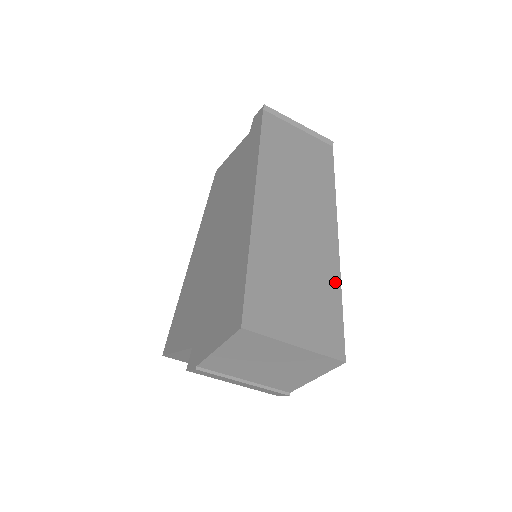
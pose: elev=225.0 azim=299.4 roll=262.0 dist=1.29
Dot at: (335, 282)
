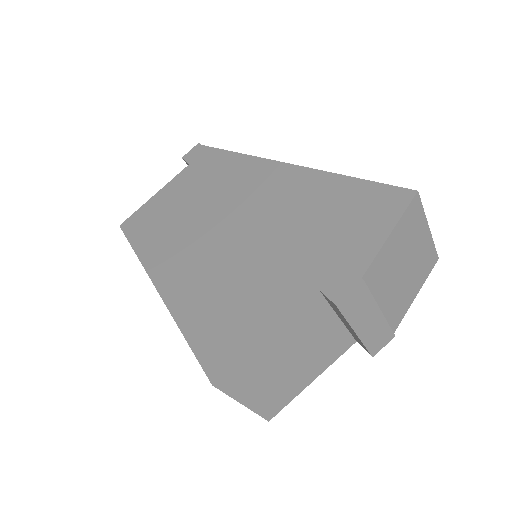
Dot at: occluded
